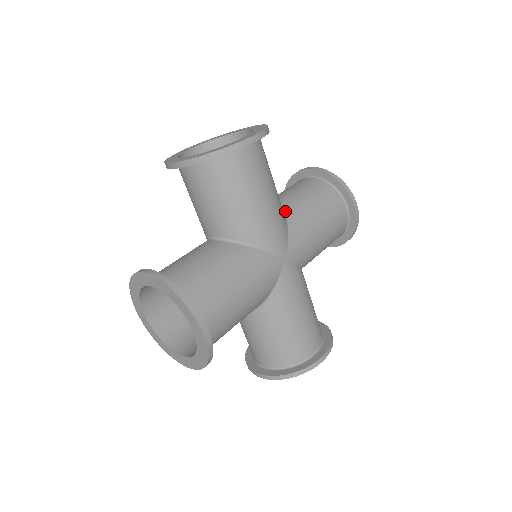
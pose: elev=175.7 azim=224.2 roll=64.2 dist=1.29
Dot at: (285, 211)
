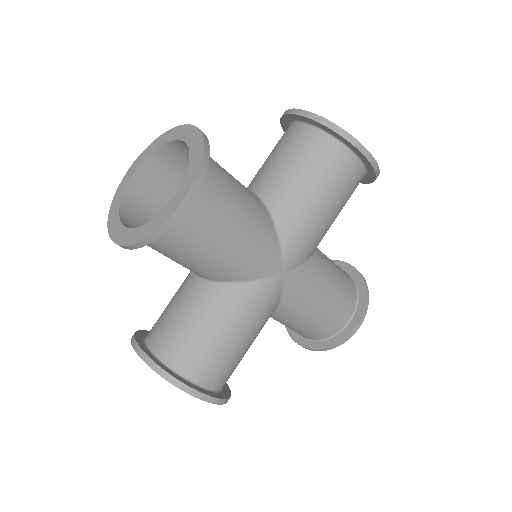
Dot at: (272, 210)
